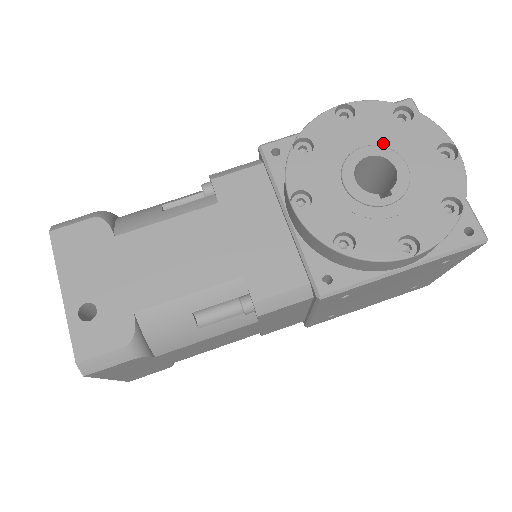
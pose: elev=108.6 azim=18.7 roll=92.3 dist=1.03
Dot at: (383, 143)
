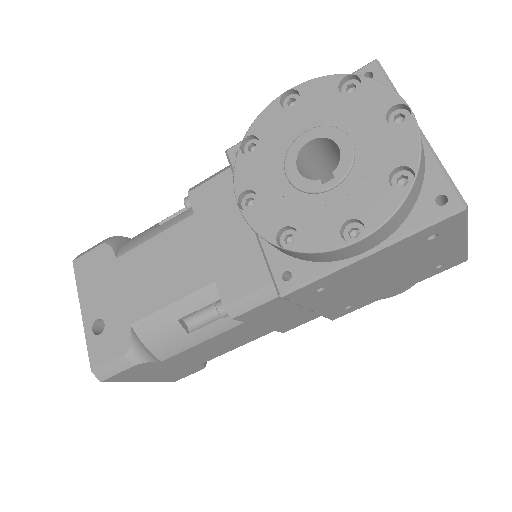
Dot at: (327, 122)
